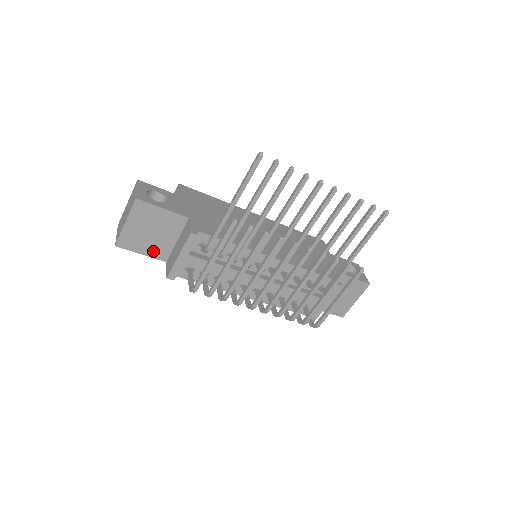
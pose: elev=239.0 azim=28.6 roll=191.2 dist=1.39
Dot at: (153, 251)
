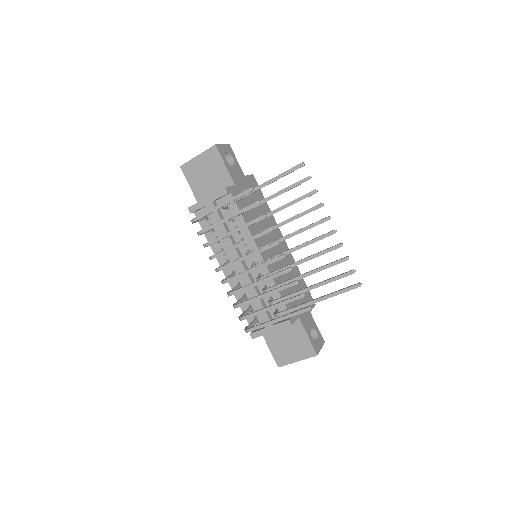
Dot at: (197, 190)
